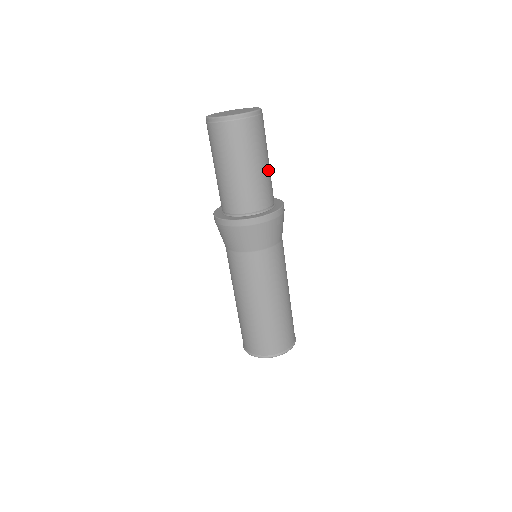
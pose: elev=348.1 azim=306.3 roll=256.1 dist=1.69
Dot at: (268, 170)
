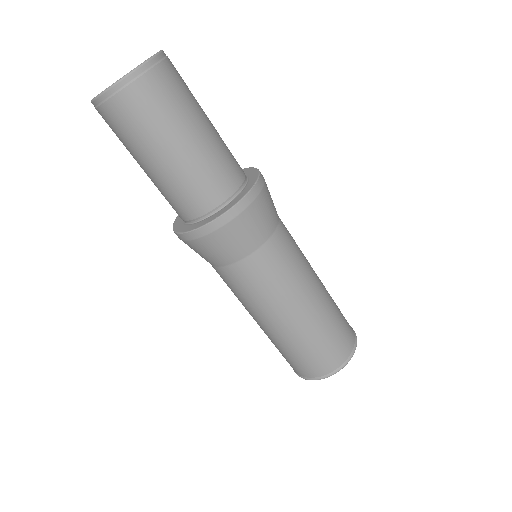
Dot at: (201, 149)
